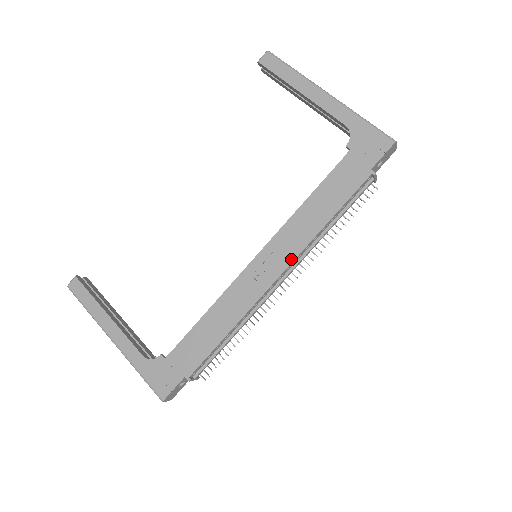
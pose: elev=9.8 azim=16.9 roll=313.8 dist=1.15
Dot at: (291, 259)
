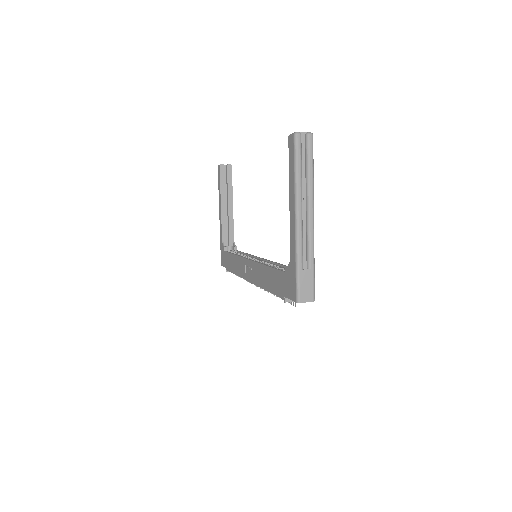
Dot at: (254, 282)
